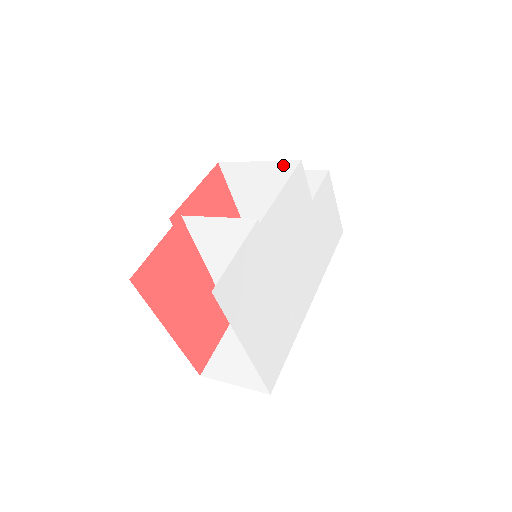
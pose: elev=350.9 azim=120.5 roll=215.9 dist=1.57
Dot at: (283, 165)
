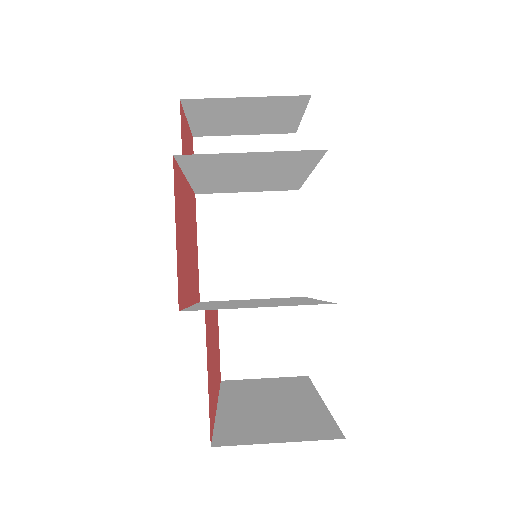
Dot at: (293, 153)
